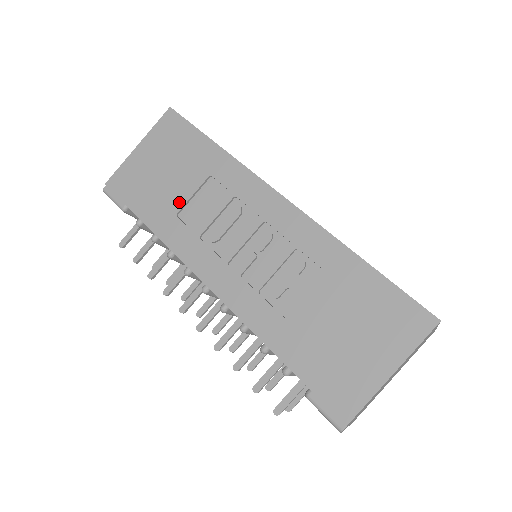
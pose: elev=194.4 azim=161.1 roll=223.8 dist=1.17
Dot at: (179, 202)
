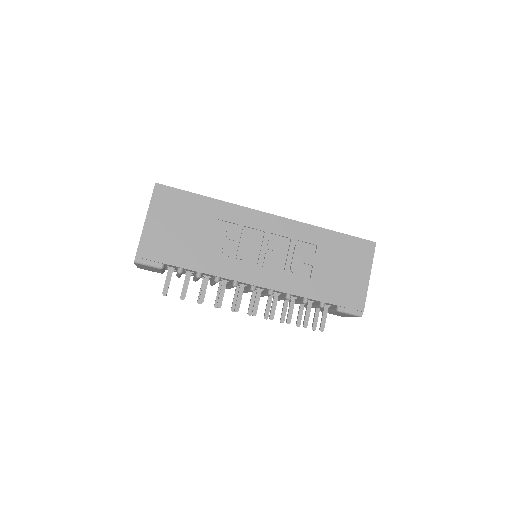
Dot at: (205, 245)
